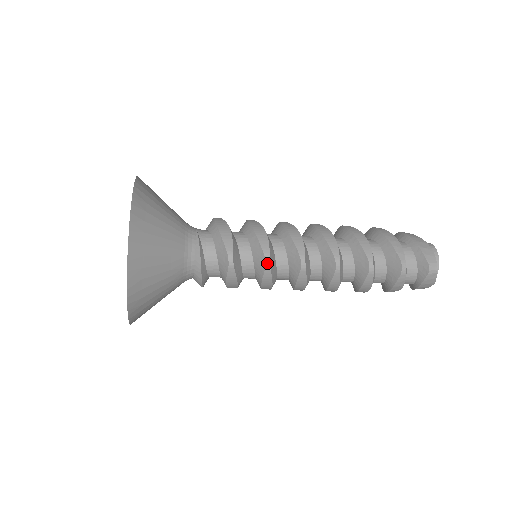
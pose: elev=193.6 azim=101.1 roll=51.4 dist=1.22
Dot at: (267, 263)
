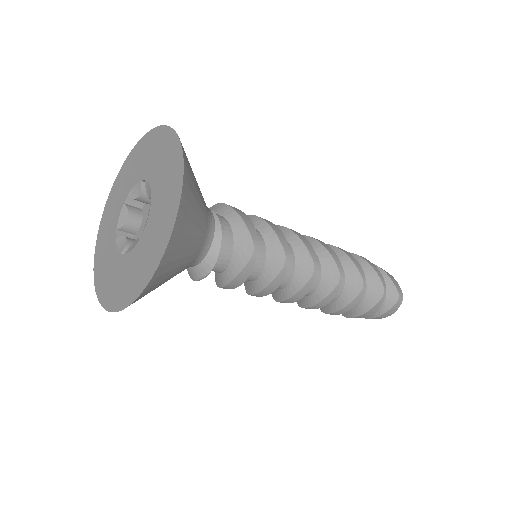
Dot at: (286, 262)
